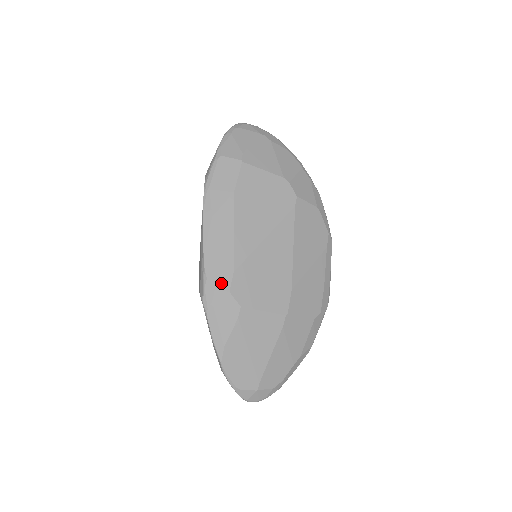
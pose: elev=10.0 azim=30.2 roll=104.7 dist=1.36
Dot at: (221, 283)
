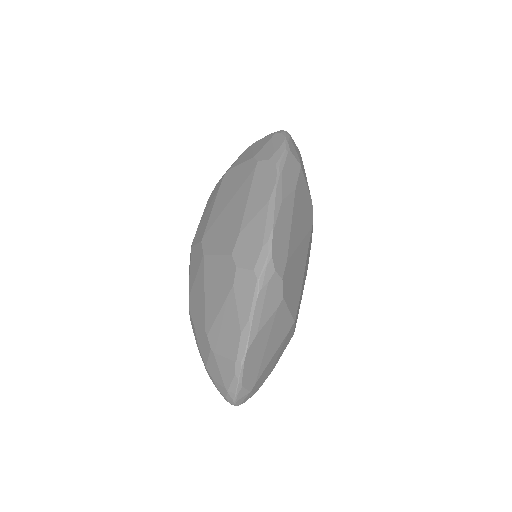
Dot at: (279, 267)
